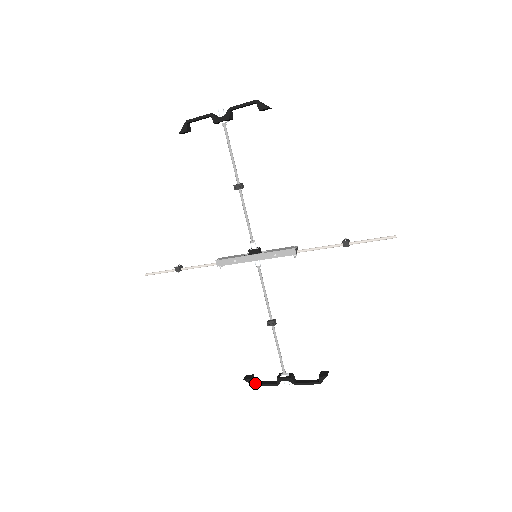
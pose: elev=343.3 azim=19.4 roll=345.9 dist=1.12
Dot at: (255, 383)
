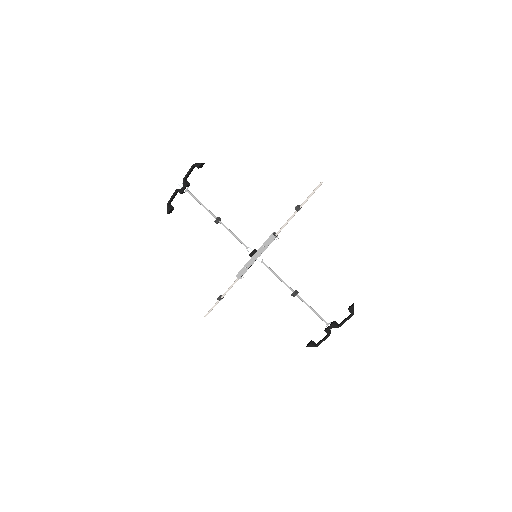
Dot at: (315, 345)
